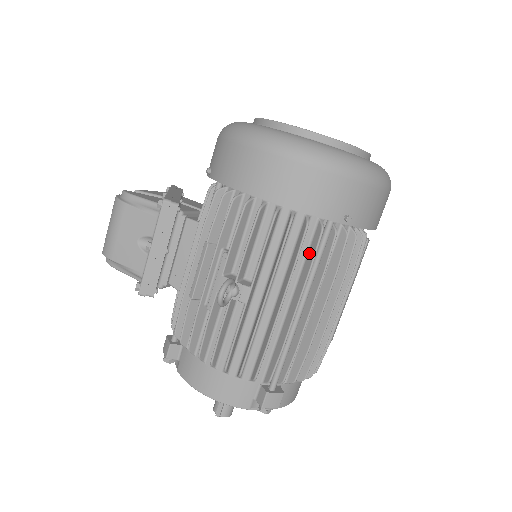
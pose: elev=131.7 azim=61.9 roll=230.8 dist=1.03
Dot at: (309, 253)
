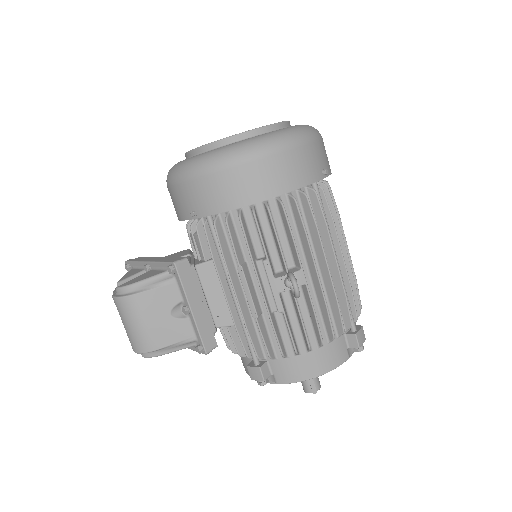
Dot at: (316, 215)
